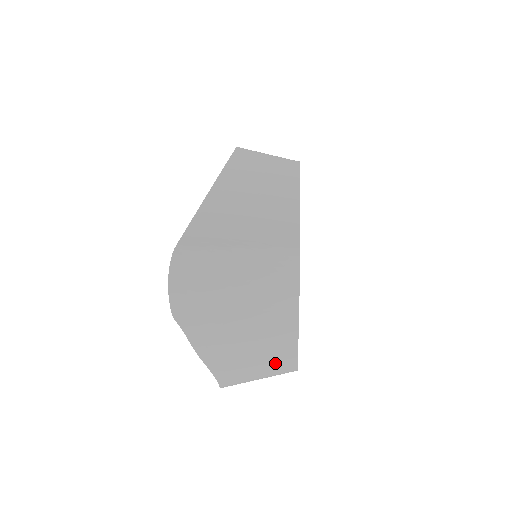
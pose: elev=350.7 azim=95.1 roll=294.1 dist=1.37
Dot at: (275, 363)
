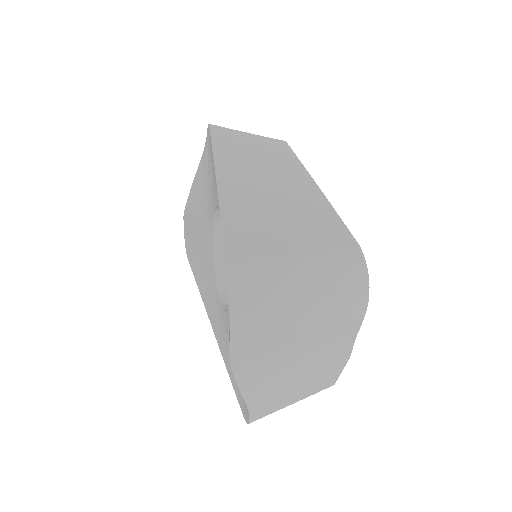
Dot at: (317, 384)
